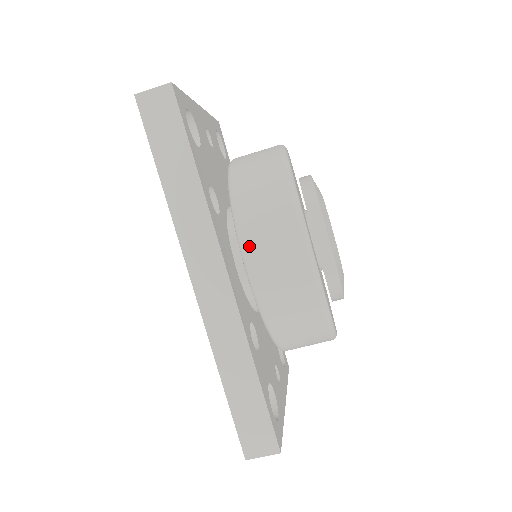
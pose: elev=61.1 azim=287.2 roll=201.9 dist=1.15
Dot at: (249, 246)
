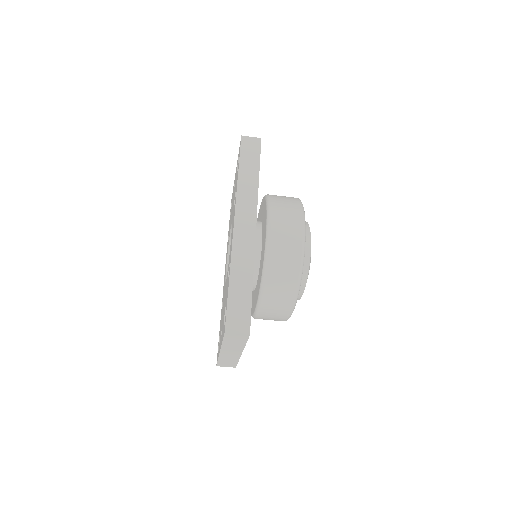
Dot at: (273, 215)
